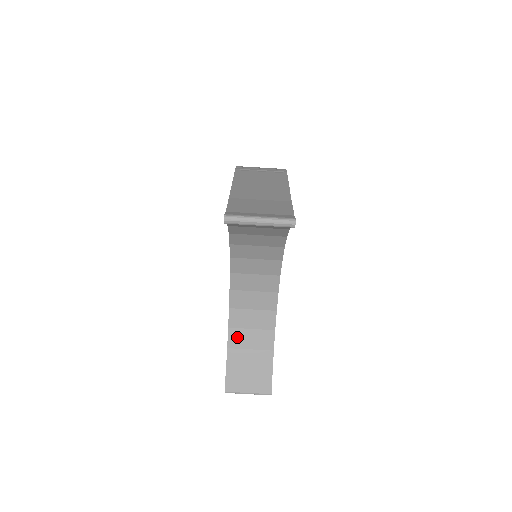
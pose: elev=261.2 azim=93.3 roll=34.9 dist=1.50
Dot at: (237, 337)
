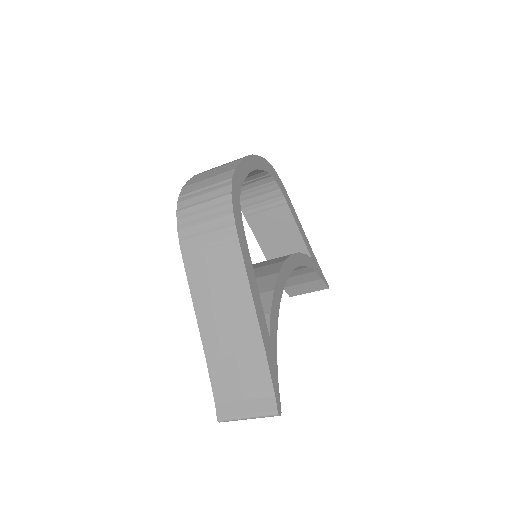
Dot at: occluded
